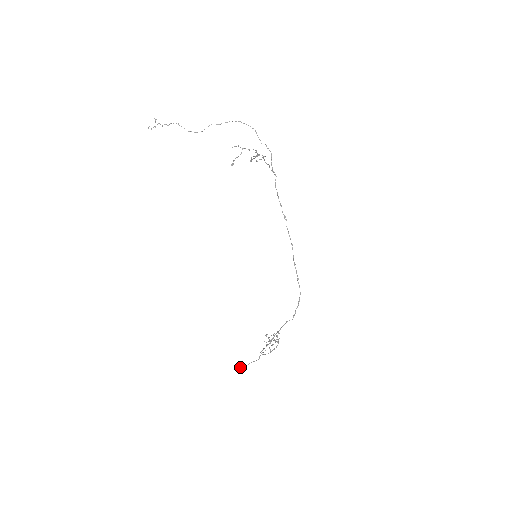
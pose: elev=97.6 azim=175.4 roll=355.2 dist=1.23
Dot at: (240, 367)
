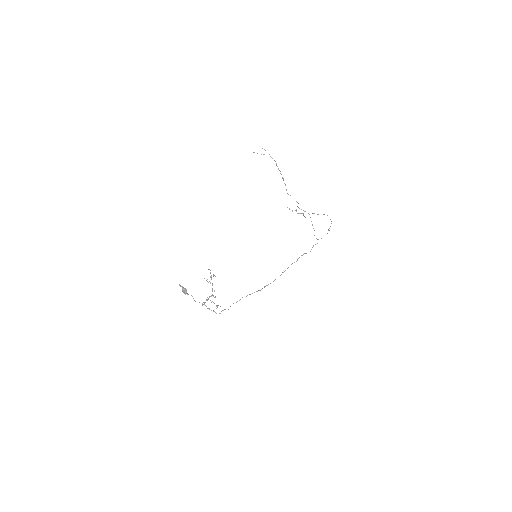
Dot at: (183, 287)
